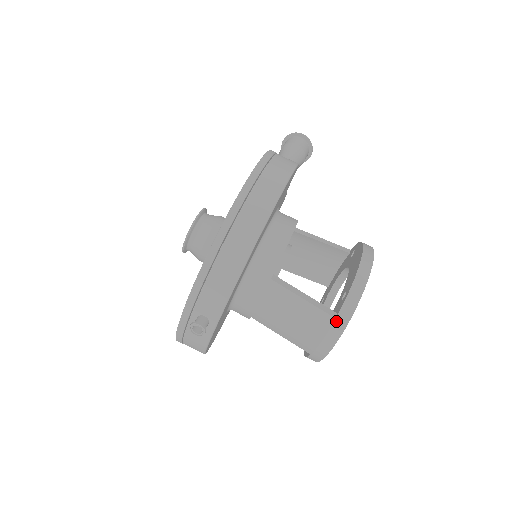
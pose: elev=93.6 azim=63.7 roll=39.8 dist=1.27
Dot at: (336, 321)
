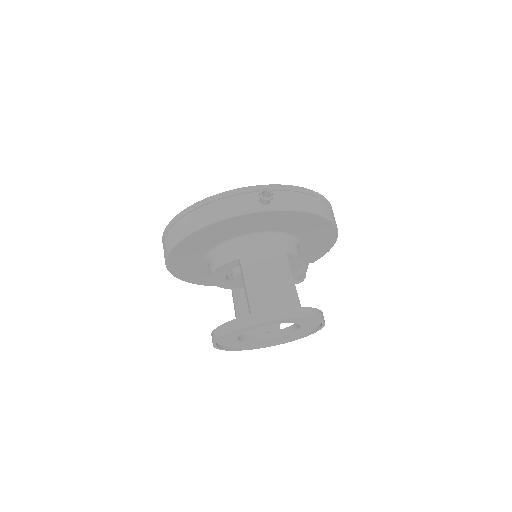
Dot at: (300, 308)
